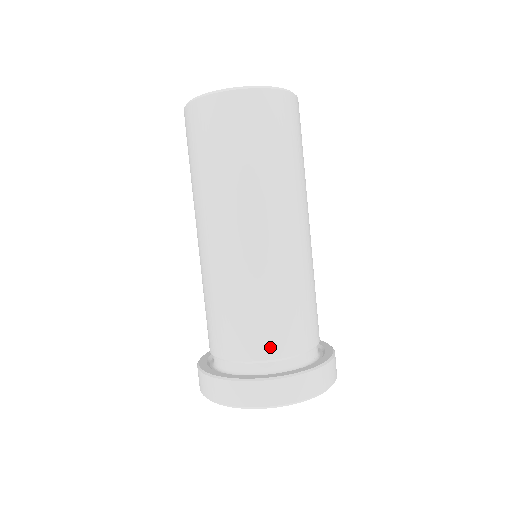
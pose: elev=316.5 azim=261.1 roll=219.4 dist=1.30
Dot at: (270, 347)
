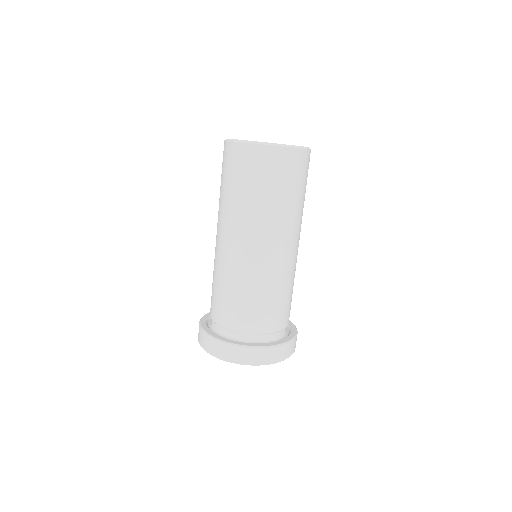
Dot at: (247, 325)
